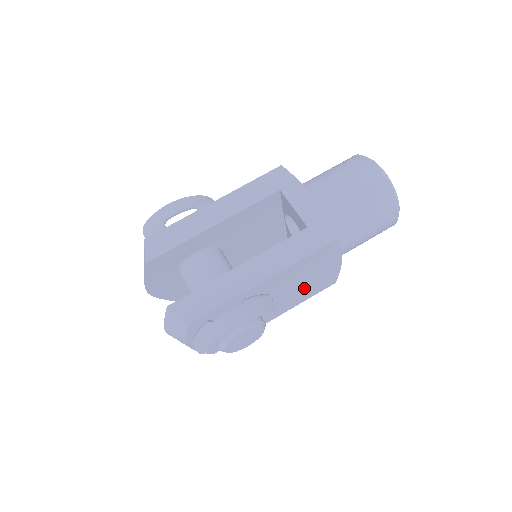
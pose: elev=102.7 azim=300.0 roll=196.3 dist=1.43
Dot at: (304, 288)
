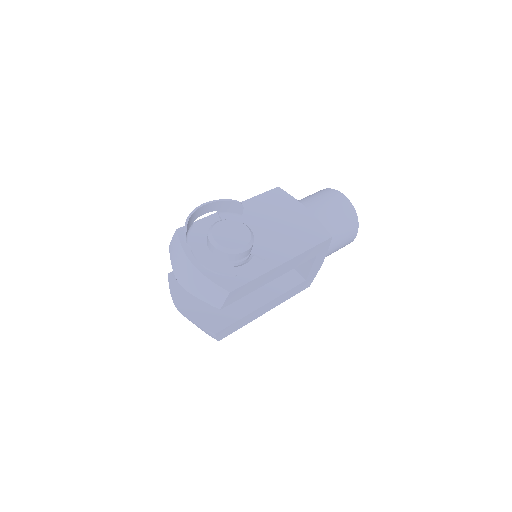
Dot at: (290, 231)
